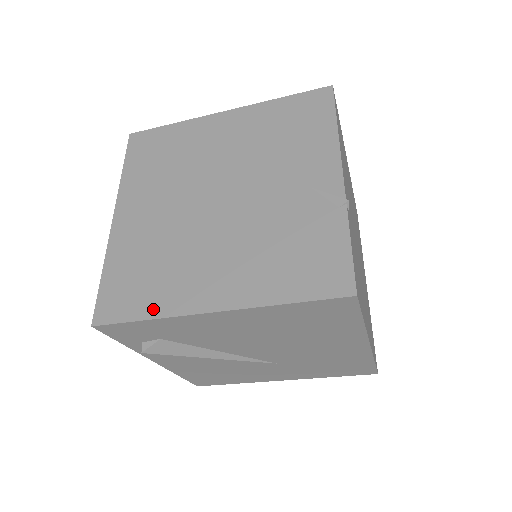
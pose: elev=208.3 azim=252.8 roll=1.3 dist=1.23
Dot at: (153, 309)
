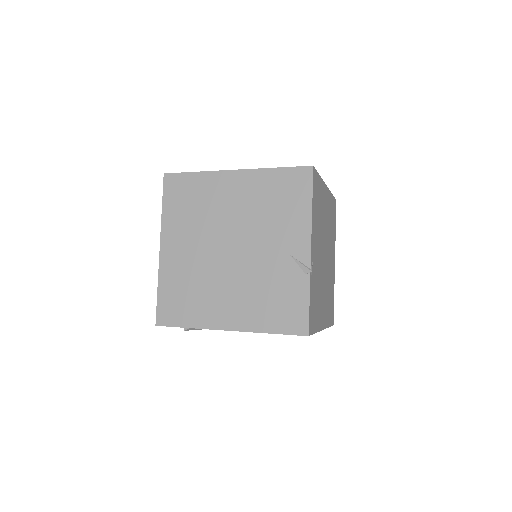
Dot at: (192, 322)
